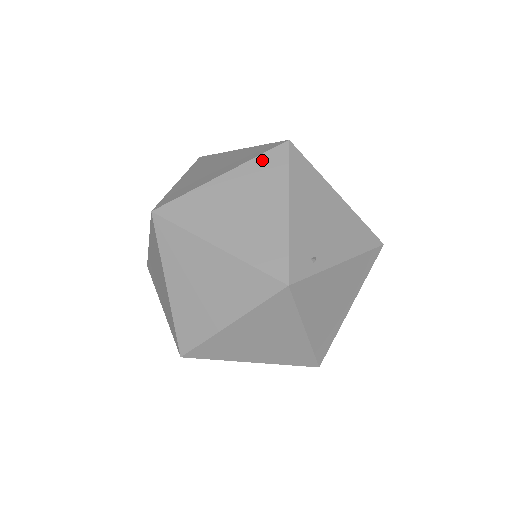
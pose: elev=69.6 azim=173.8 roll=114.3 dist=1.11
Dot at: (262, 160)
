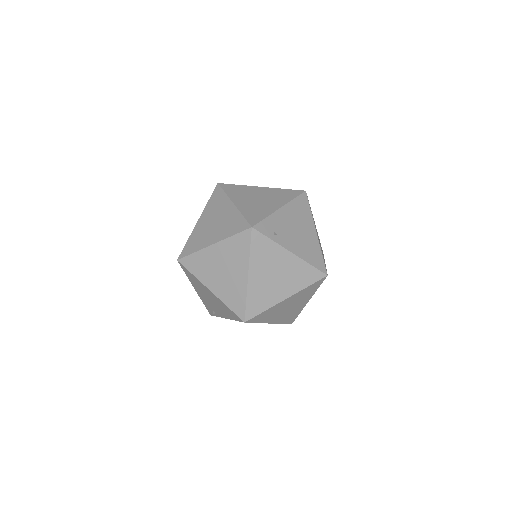
Dot at: (286, 191)
